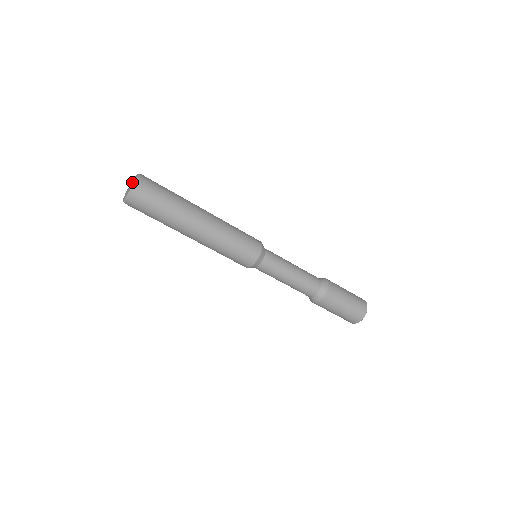
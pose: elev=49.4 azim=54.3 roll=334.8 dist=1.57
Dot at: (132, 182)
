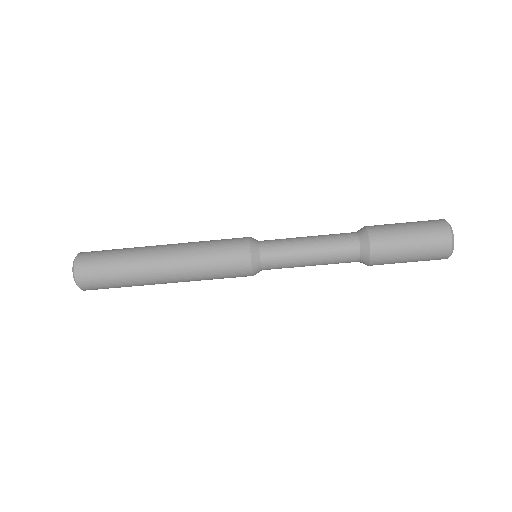
Dot at: occluded
